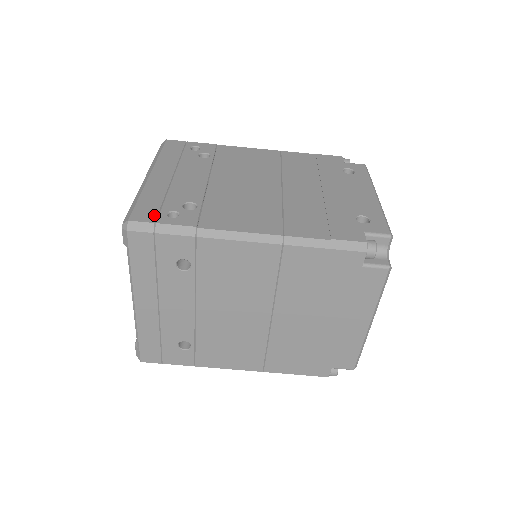
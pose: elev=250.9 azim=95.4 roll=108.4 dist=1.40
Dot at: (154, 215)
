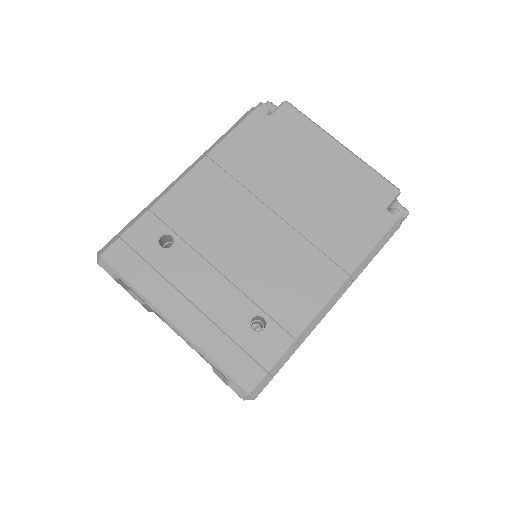
Dot at: occluded
